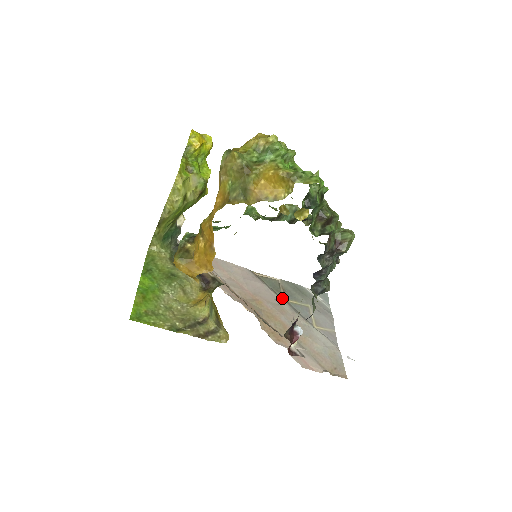
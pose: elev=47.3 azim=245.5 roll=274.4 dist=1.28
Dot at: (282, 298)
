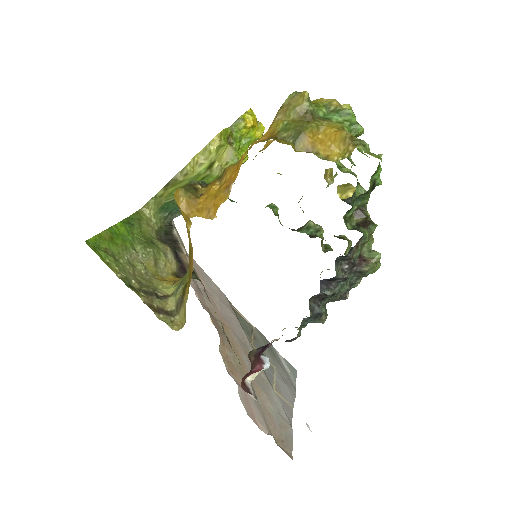
Dot at: (250, 342)
